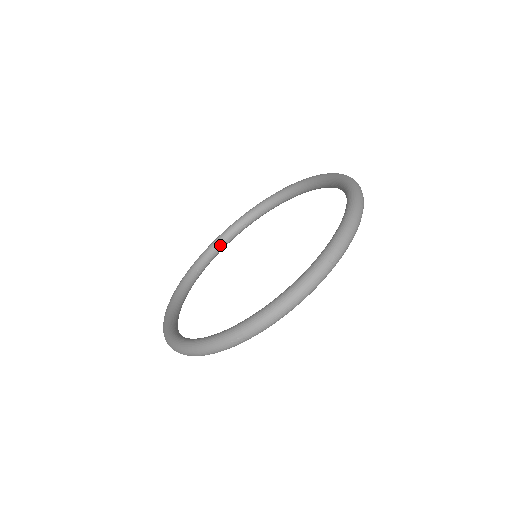
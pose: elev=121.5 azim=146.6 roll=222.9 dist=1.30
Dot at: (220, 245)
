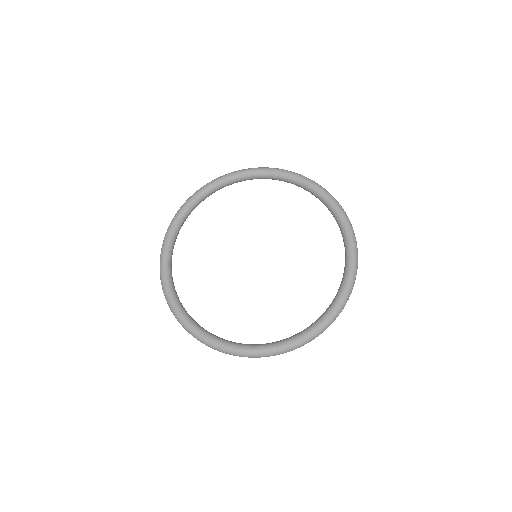
Dot at: (230, 184)
